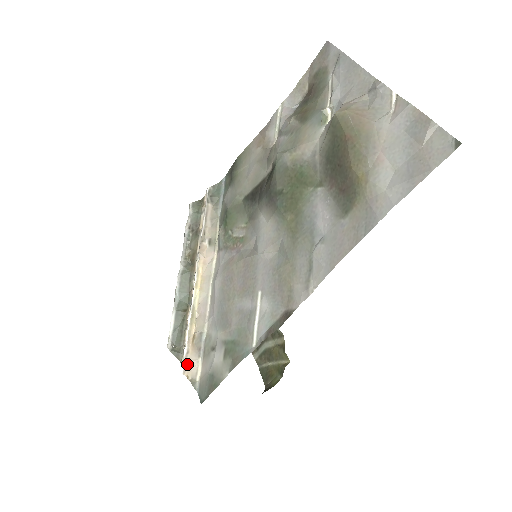
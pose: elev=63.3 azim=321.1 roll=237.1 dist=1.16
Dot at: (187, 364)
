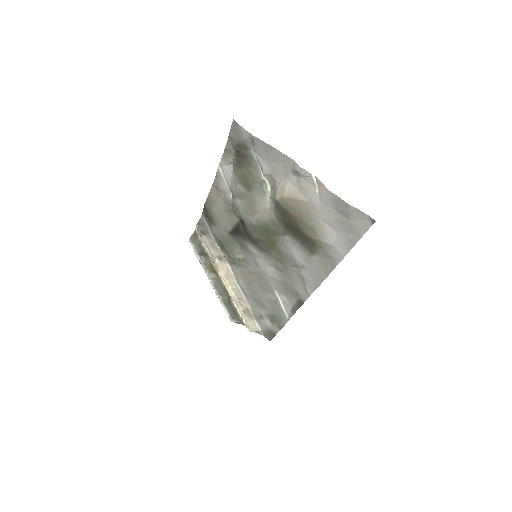
Dot at: (249, 326)
